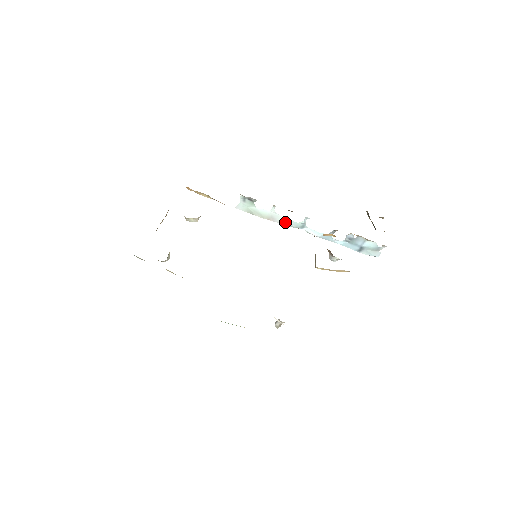
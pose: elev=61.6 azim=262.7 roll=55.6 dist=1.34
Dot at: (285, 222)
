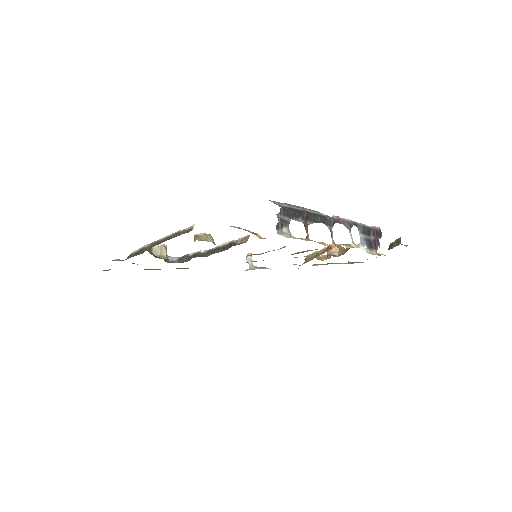
Dot at: (316, 216)
